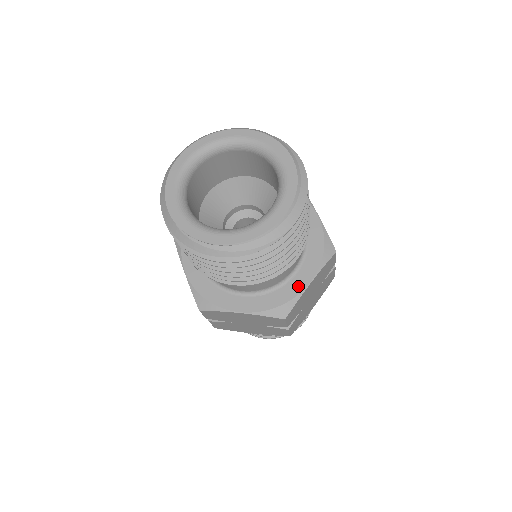
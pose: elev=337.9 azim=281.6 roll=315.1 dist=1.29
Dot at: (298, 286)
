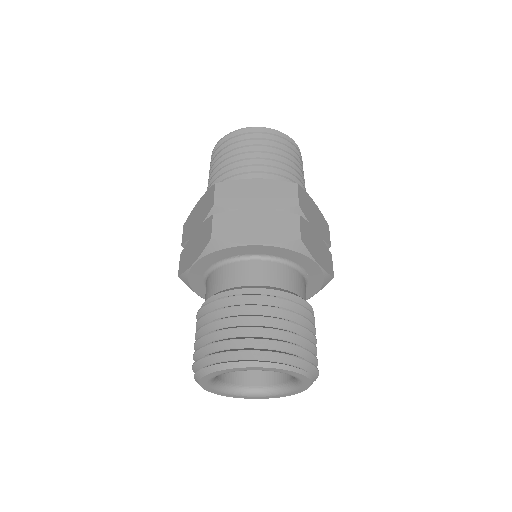
Dot at: occluded
